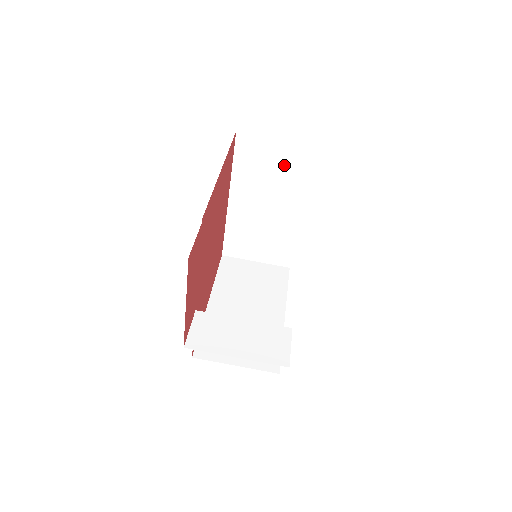
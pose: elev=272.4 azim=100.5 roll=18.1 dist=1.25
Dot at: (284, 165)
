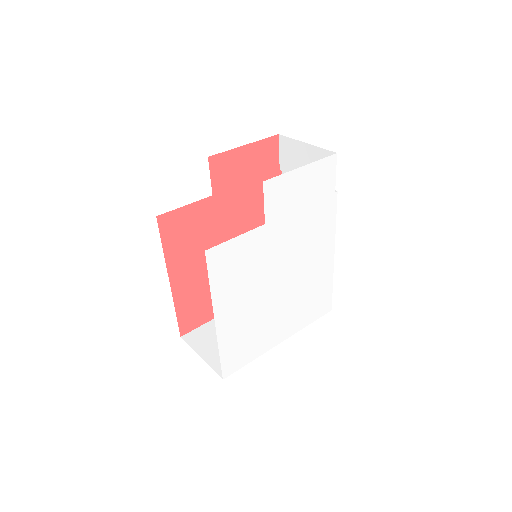
Dot at: occluded
